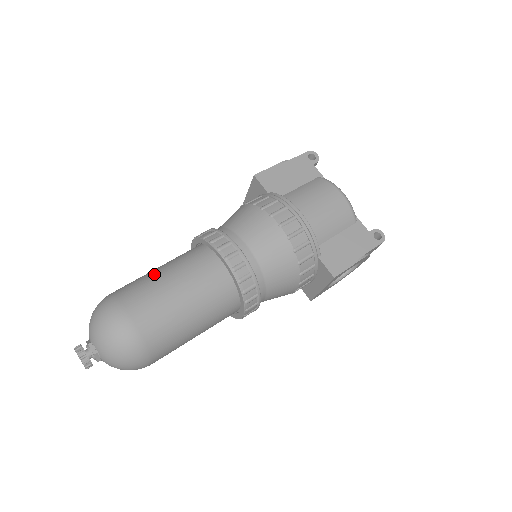
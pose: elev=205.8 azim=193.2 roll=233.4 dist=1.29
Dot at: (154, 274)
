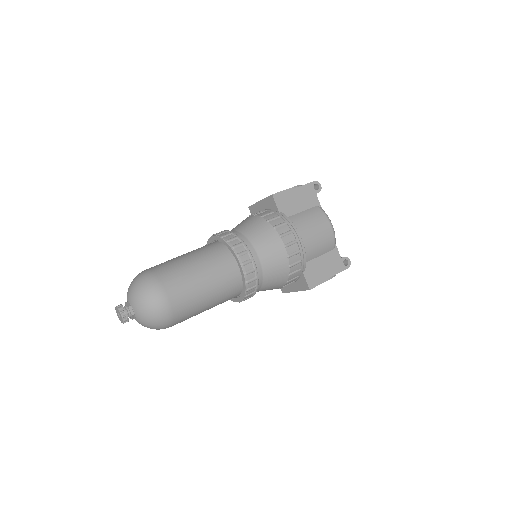
Dot at: (186, 263)
